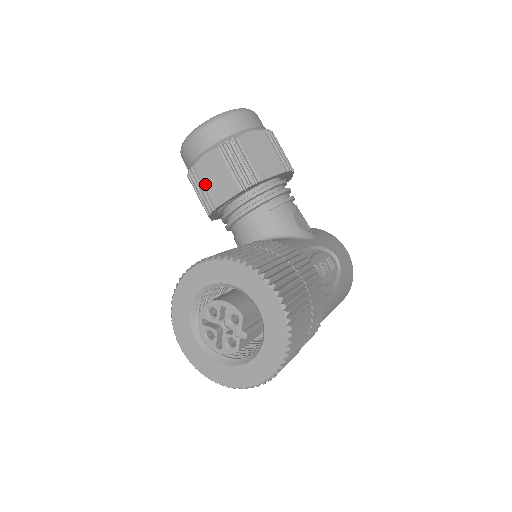
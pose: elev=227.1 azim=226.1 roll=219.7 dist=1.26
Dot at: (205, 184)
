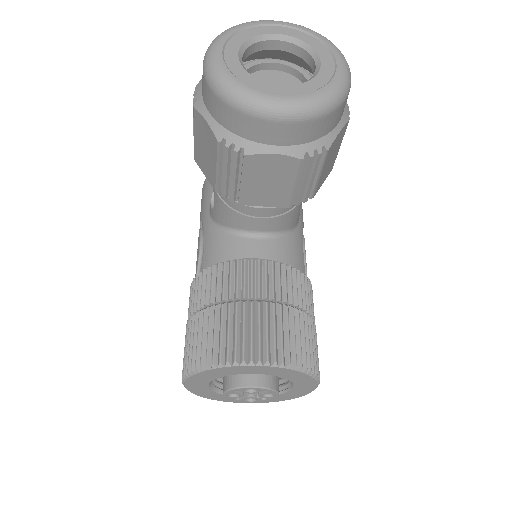
Dot at: (248, 180)
